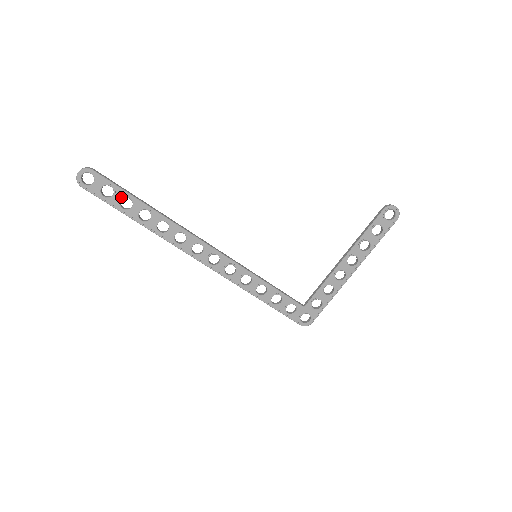
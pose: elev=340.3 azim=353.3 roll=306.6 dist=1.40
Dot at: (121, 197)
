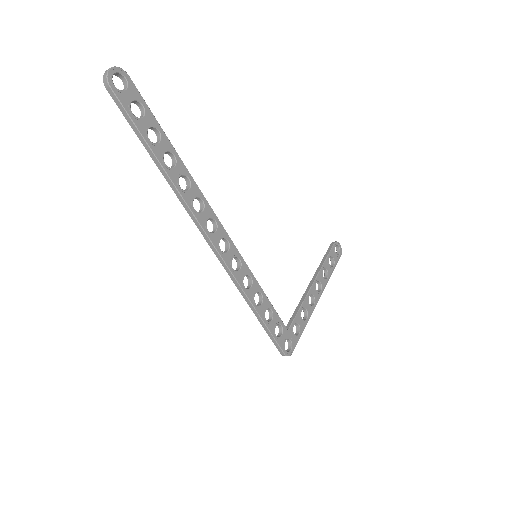
Dot at: (151, 124)
